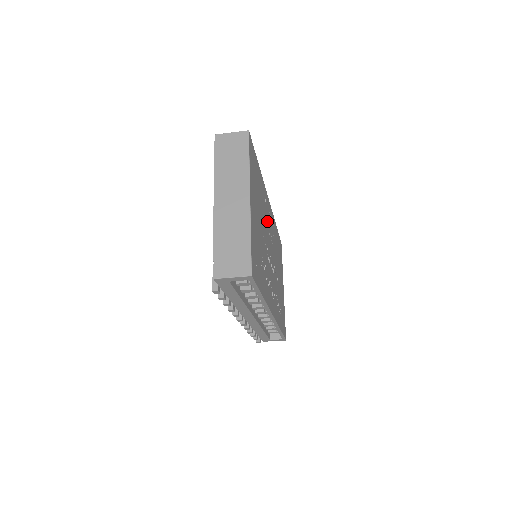
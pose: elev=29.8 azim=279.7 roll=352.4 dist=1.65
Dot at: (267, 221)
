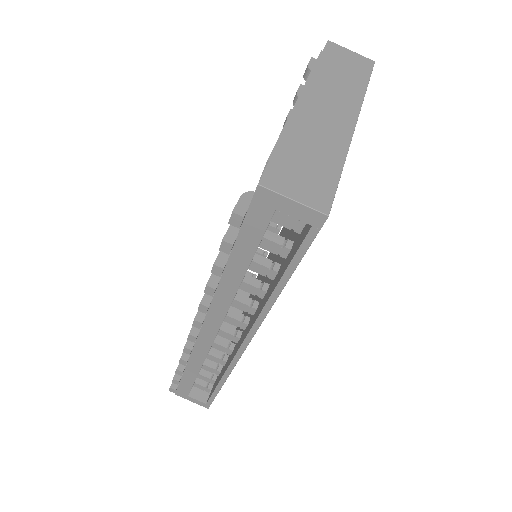
Dot at: occluded
